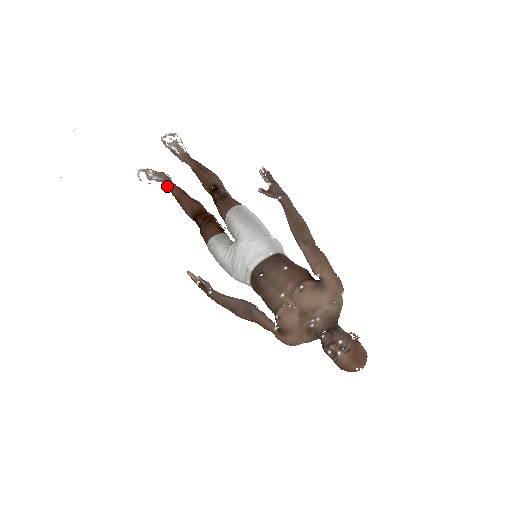
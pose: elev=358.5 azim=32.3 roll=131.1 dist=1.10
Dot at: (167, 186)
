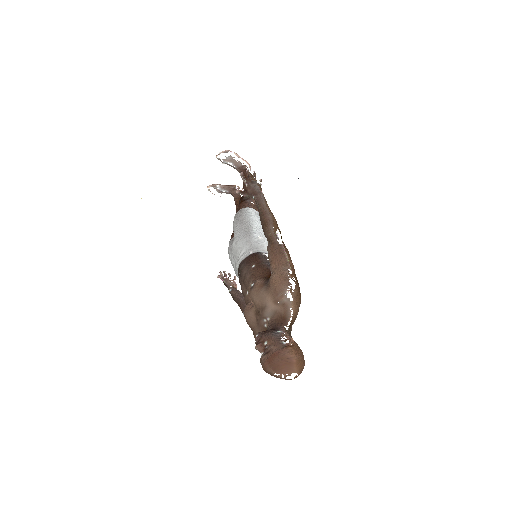
Dot at: occluded
